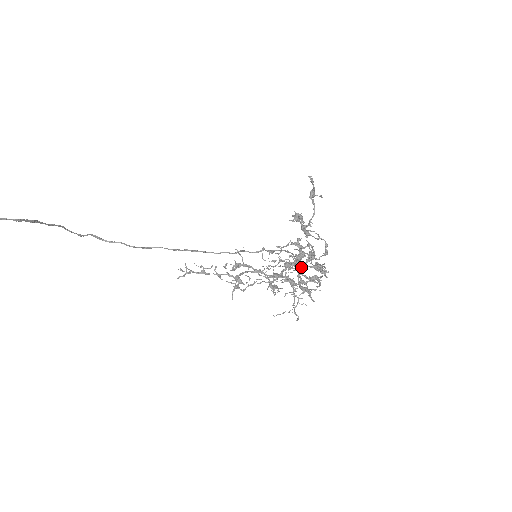
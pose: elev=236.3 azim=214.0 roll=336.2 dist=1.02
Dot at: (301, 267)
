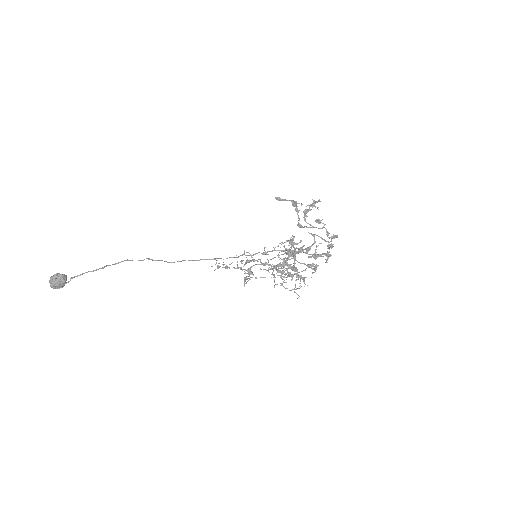
Dot at: occluded
